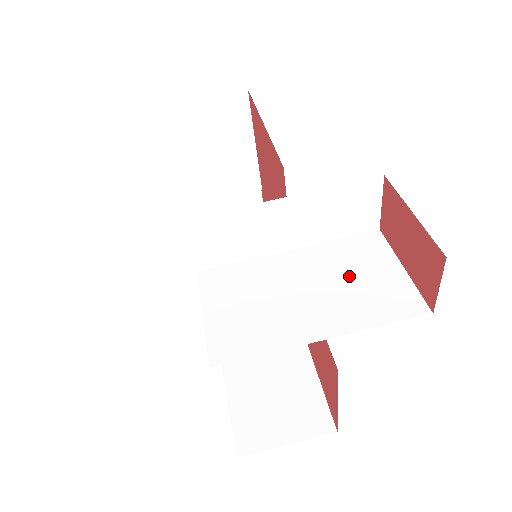
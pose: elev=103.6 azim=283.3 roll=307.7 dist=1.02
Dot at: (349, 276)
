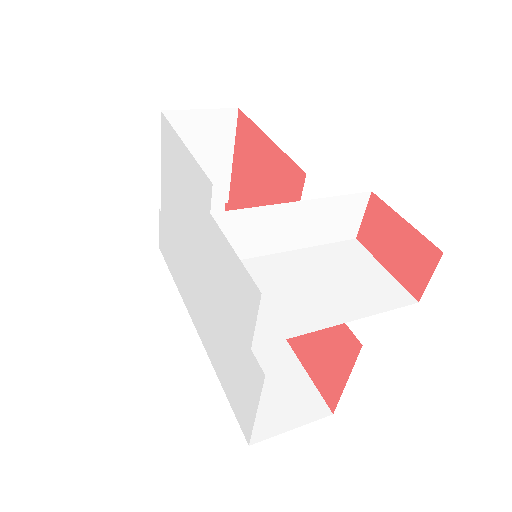
Dot at: (345, 274)
